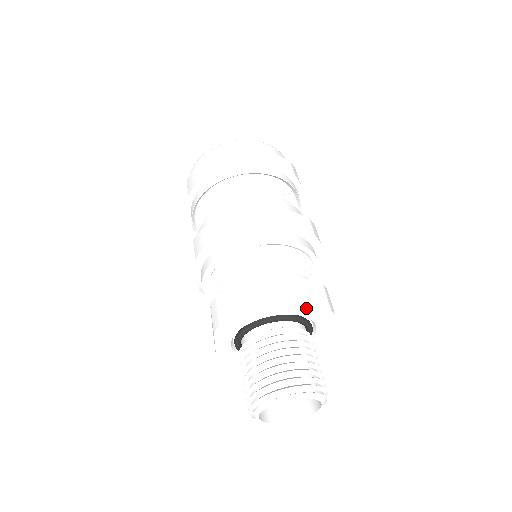
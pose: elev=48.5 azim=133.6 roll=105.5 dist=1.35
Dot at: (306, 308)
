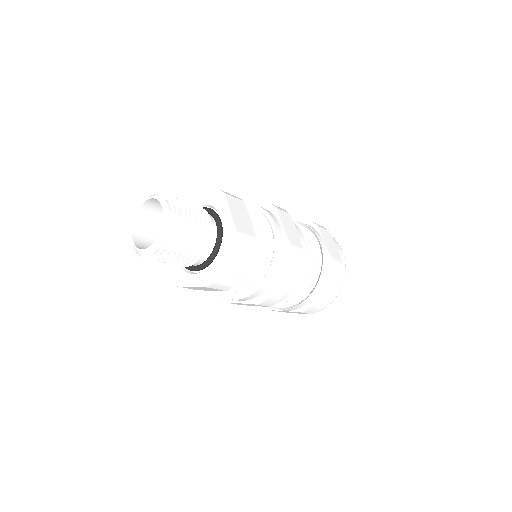
Dot at: (204, 195)
